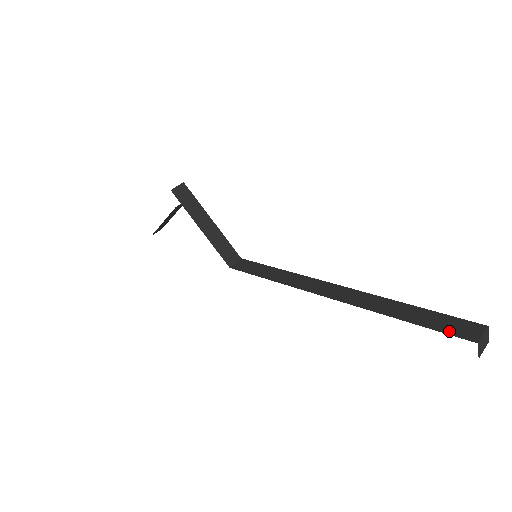
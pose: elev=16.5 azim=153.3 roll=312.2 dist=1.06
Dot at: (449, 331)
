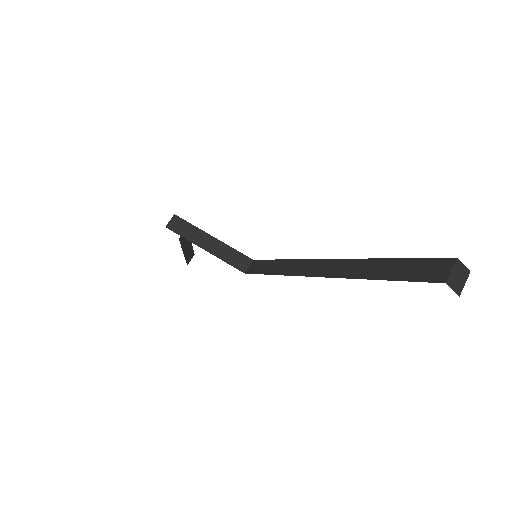
Dot at: (419, 278)
